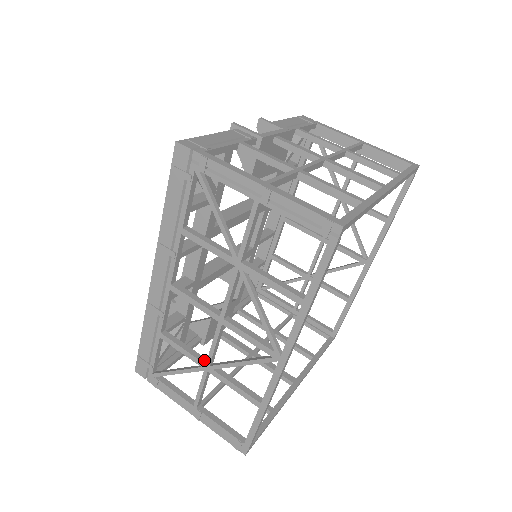
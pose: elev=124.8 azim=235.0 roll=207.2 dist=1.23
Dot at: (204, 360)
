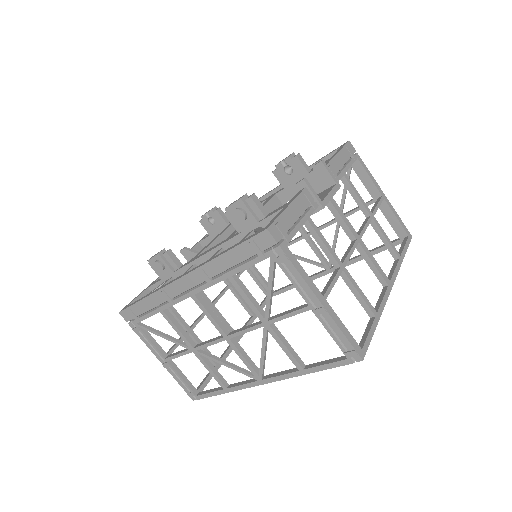
Dot at: (193, 344)
